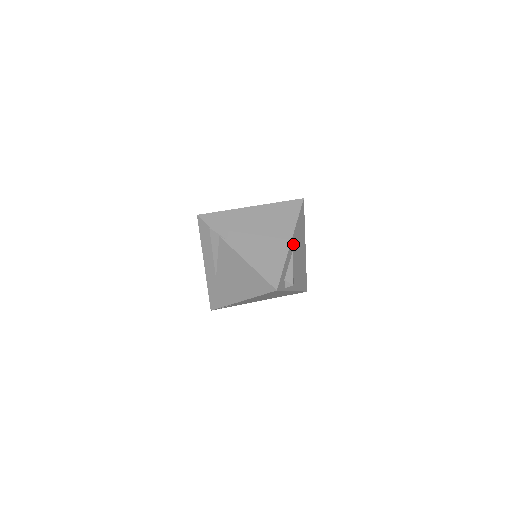
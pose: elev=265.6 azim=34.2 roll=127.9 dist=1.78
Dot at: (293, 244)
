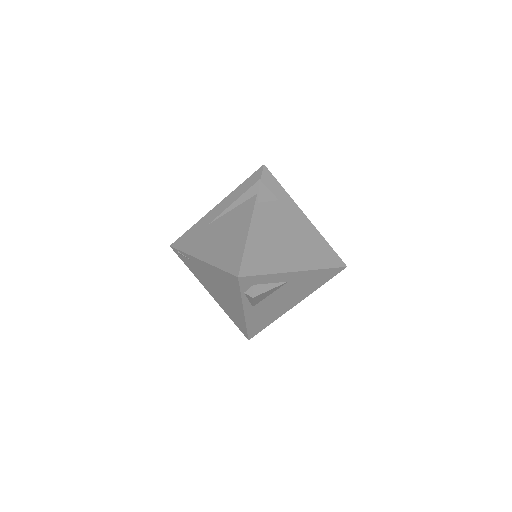
Dot at: (295, 278)
